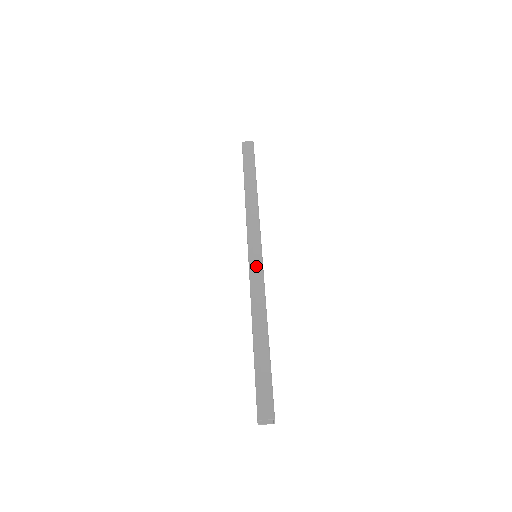
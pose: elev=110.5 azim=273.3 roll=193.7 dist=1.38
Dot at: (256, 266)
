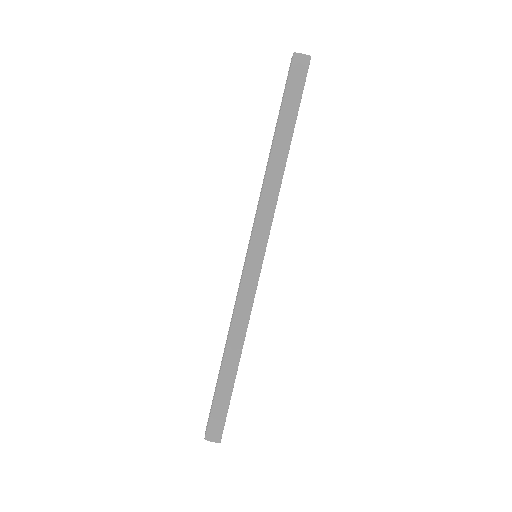
Dot at: (251, 278)
